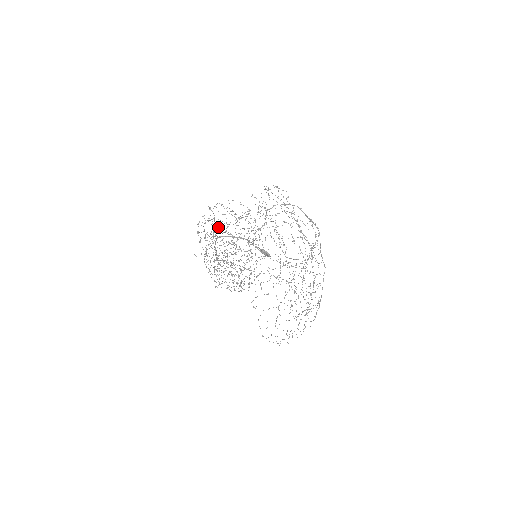
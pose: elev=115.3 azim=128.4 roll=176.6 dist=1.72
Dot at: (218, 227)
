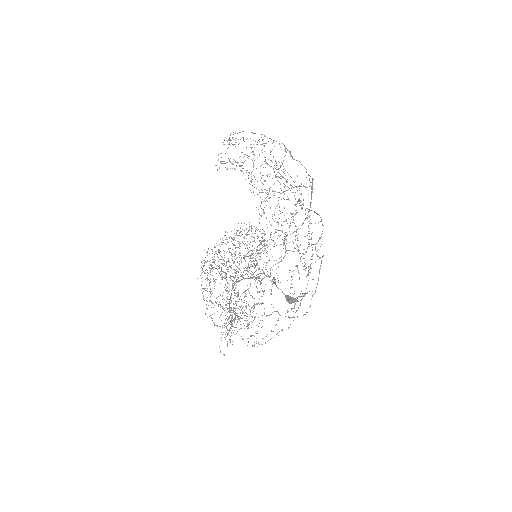
Dot at: occluded
